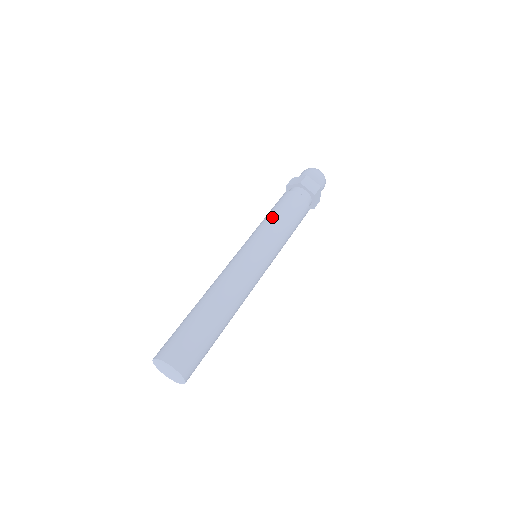
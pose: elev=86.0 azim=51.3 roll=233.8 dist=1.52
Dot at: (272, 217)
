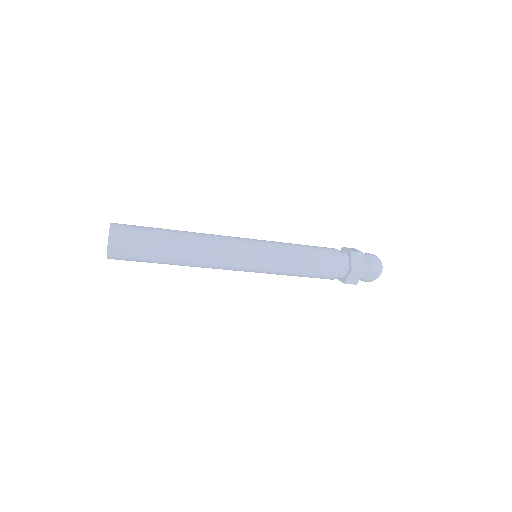
Dot at: (298, 246)
